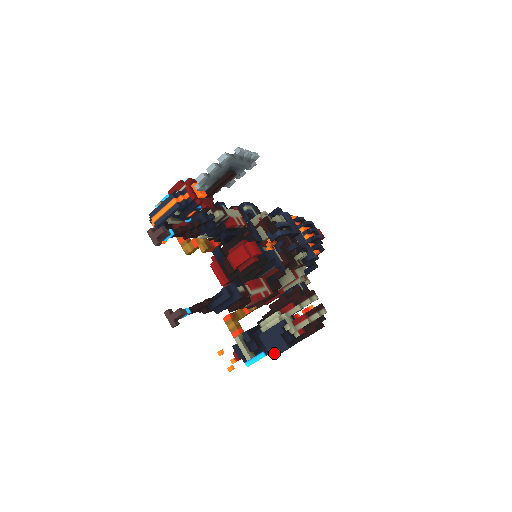
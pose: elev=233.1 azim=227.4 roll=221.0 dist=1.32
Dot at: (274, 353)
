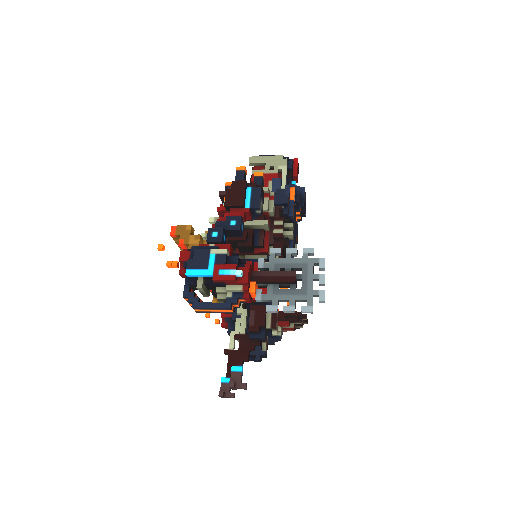
Dot at: occluded
